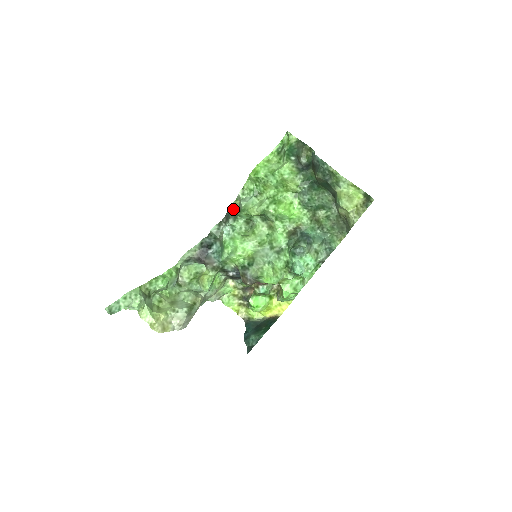
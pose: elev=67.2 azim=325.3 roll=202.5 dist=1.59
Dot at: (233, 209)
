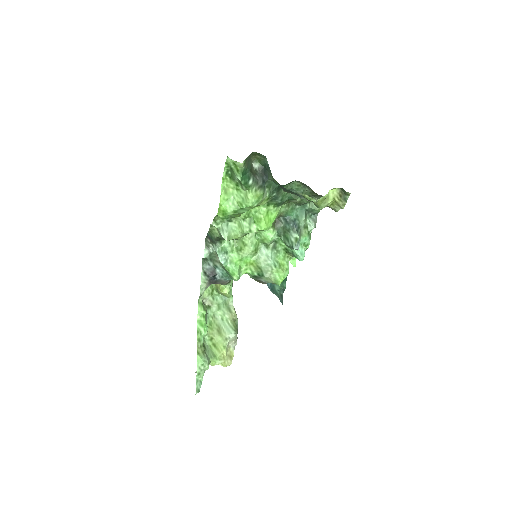
Dot at: (214, 236)
